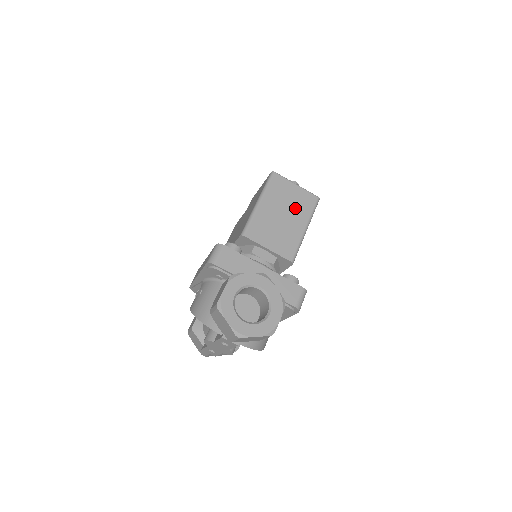
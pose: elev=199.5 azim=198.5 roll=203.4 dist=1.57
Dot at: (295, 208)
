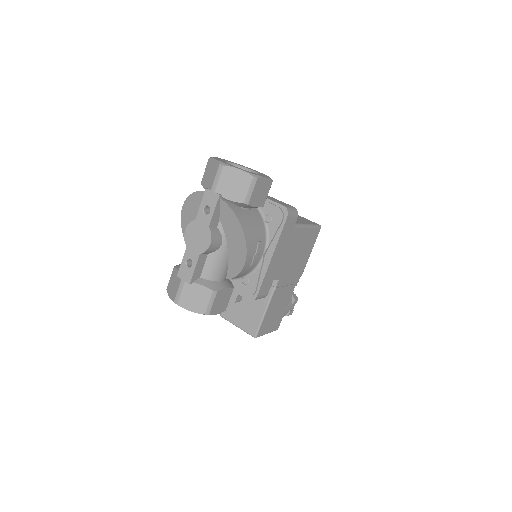
Dot at: (297, 218)
